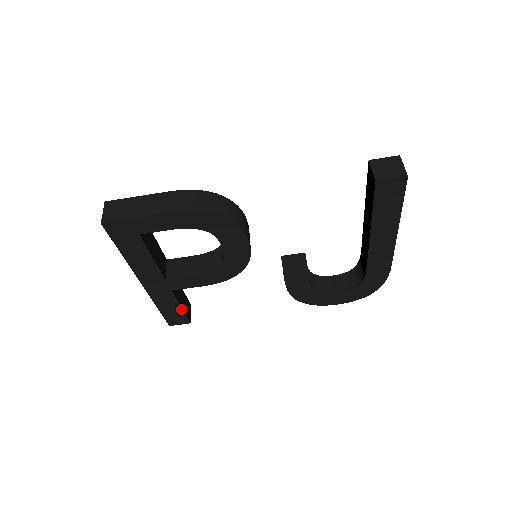
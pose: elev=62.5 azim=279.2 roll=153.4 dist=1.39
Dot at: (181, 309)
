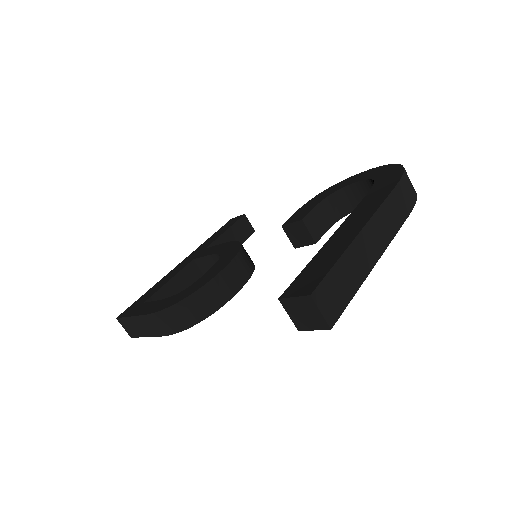
Dot at: occluded
